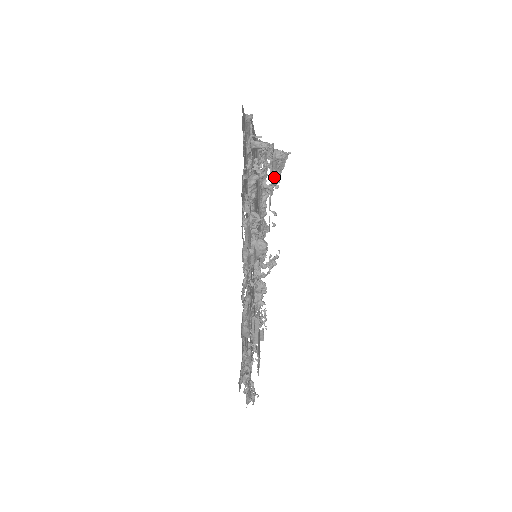
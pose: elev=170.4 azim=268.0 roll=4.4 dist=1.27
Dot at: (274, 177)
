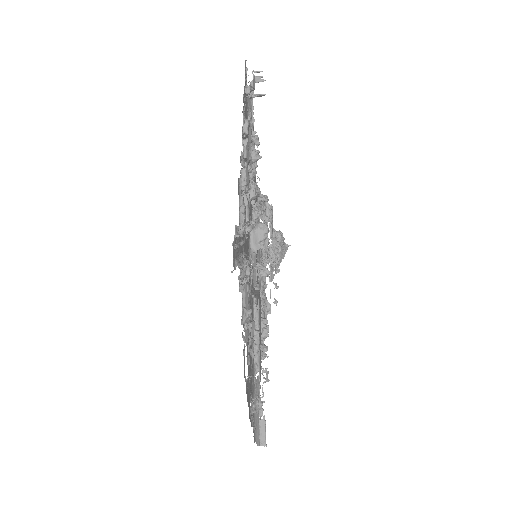
Dot at: (274, 239)
